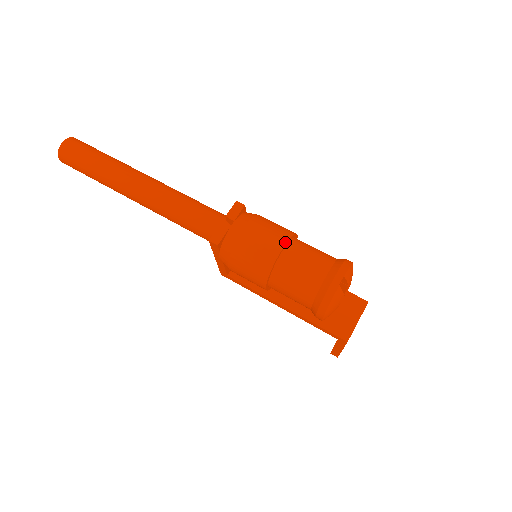
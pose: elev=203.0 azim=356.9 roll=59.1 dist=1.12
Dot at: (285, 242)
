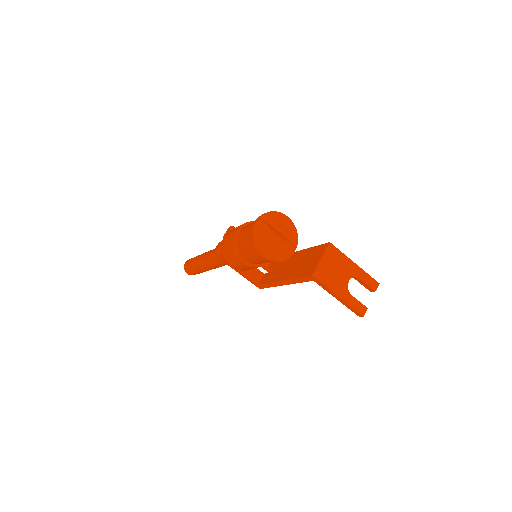
Dot at: (240, 226)
